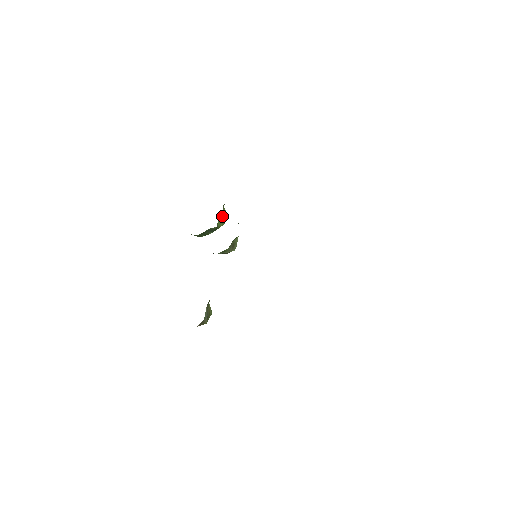
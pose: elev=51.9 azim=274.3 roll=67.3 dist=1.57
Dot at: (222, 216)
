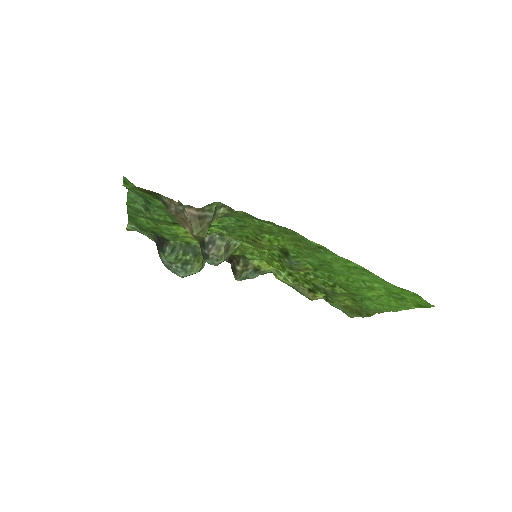
Dot at: occluded
